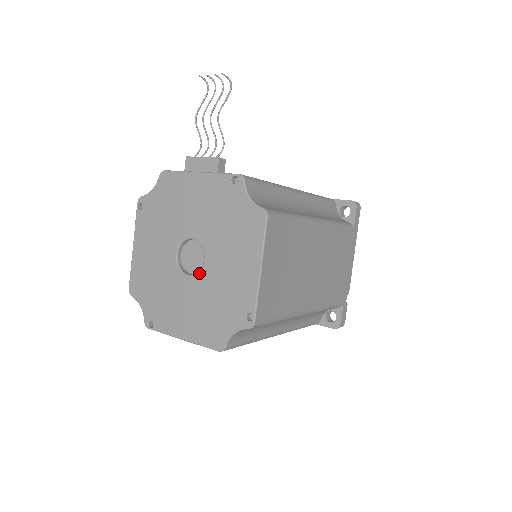
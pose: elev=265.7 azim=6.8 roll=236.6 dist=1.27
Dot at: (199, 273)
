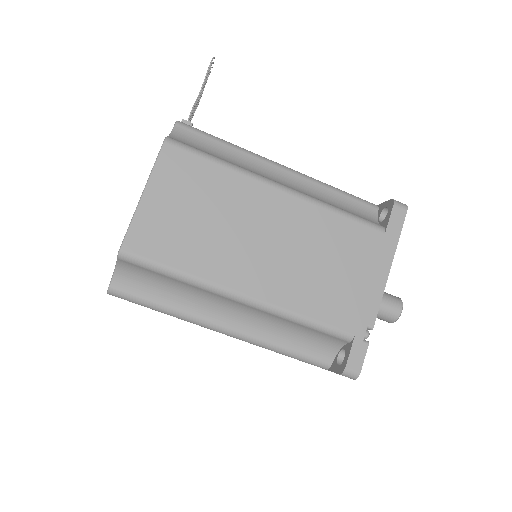
Dot at: occluded
